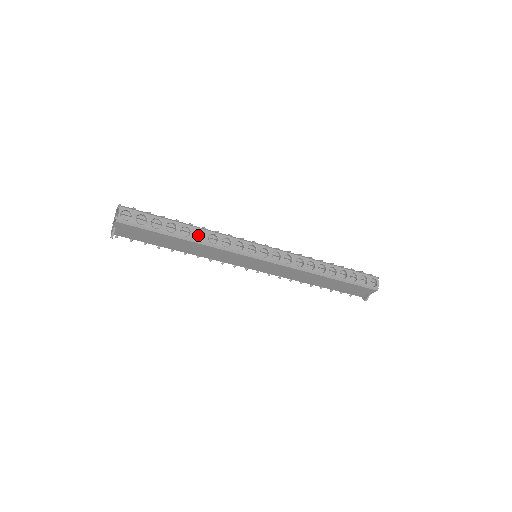
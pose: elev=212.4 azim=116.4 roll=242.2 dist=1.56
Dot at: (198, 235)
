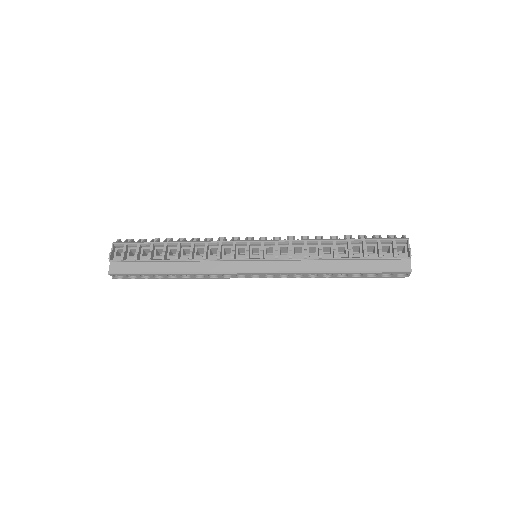
Dot at: occluded
